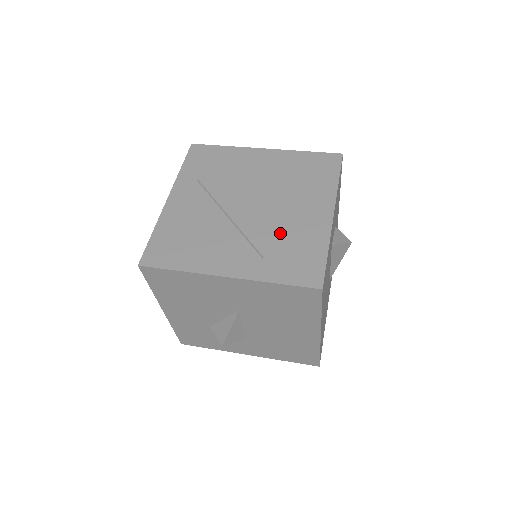
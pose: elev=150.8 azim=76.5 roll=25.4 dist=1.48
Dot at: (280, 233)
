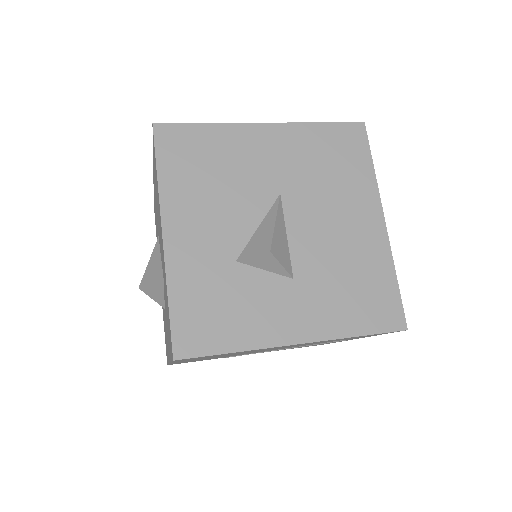
Dot at: occluded
